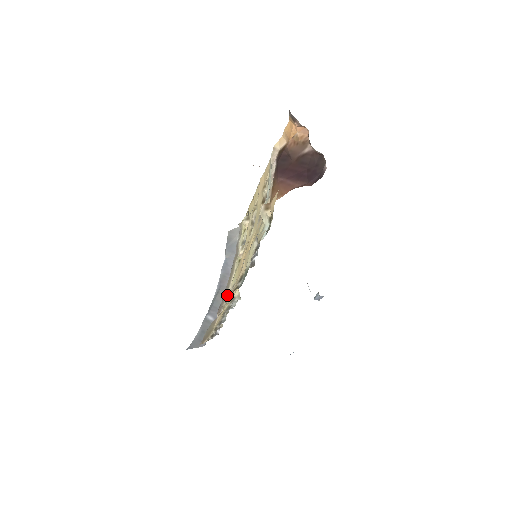
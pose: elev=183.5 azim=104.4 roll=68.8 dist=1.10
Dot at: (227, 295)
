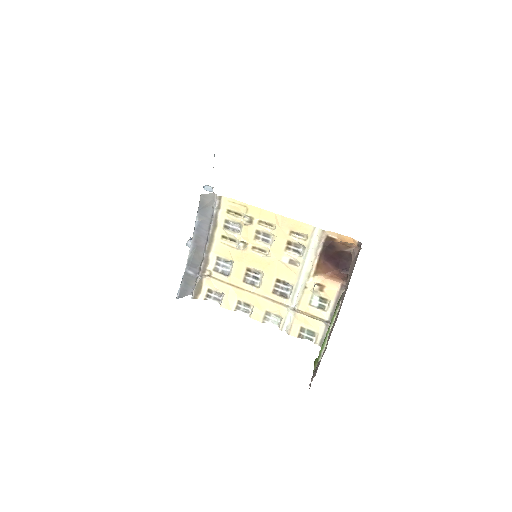
Dot at: (210, 260)
